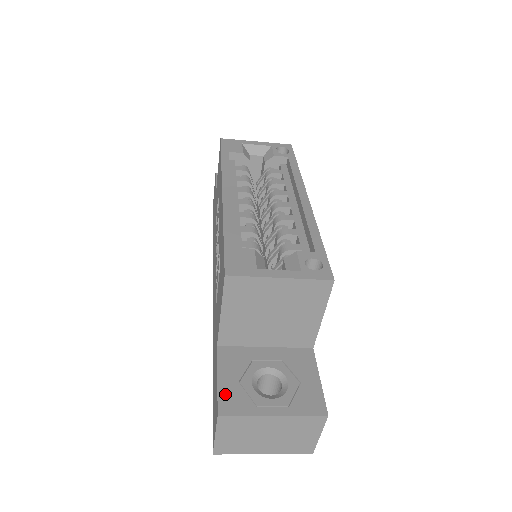
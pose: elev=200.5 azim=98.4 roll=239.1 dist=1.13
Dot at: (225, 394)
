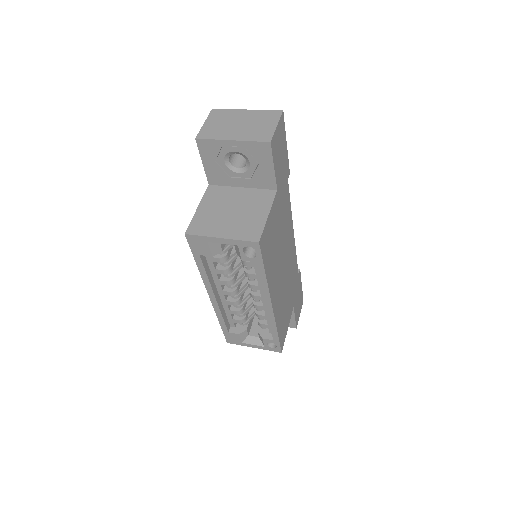
Dot at: occluded
